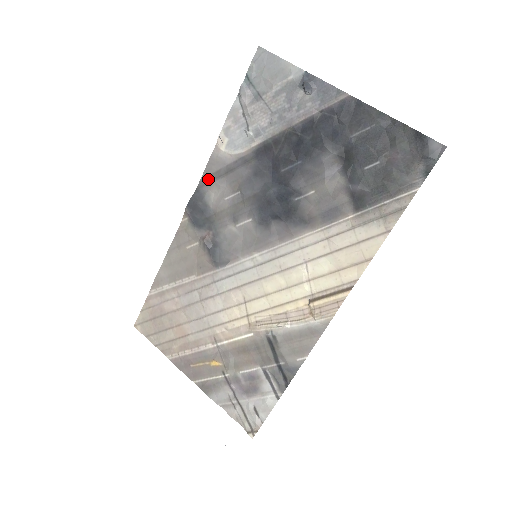
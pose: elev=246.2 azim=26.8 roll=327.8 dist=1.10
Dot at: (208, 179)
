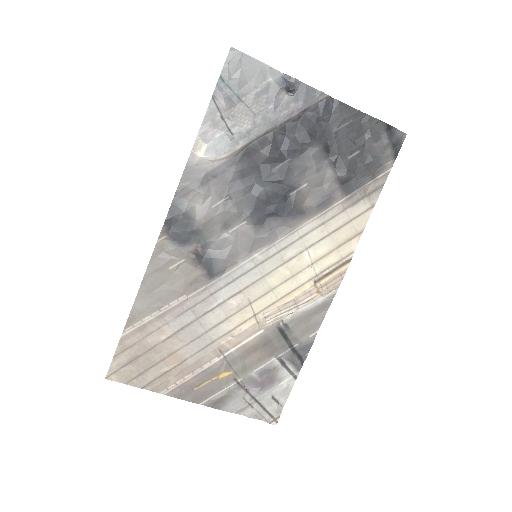
Dot at: (186, 190)
